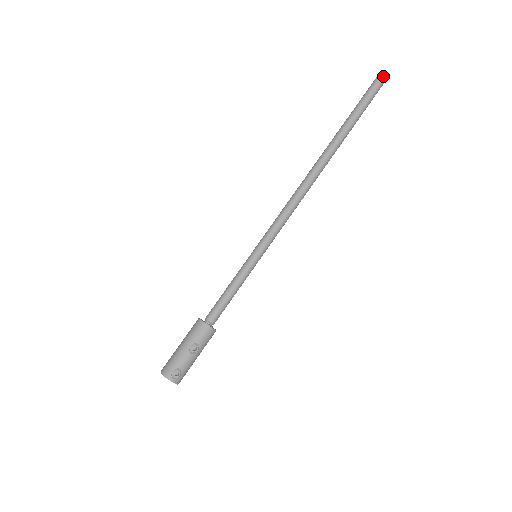
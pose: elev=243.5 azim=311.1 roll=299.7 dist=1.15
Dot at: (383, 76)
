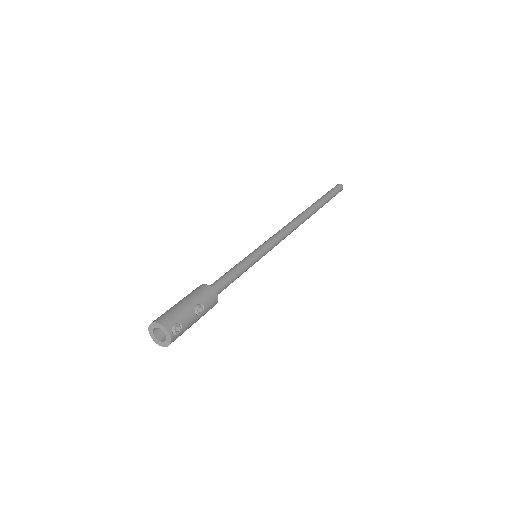
Dot at: (342, 186)
